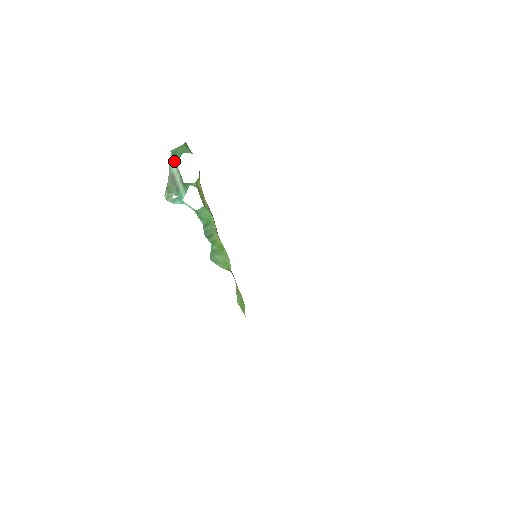
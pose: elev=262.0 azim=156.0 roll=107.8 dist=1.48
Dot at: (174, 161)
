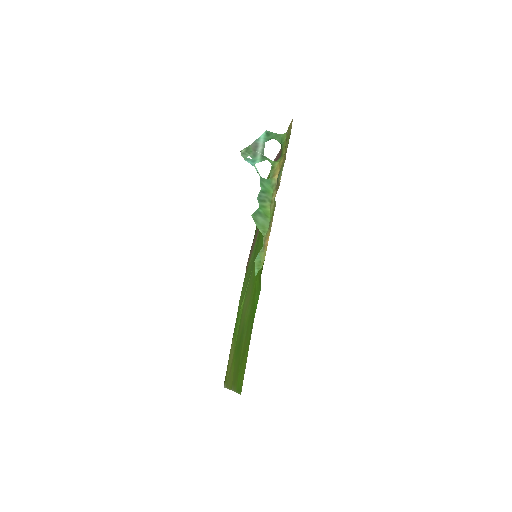
Dot at: (265, 138)
